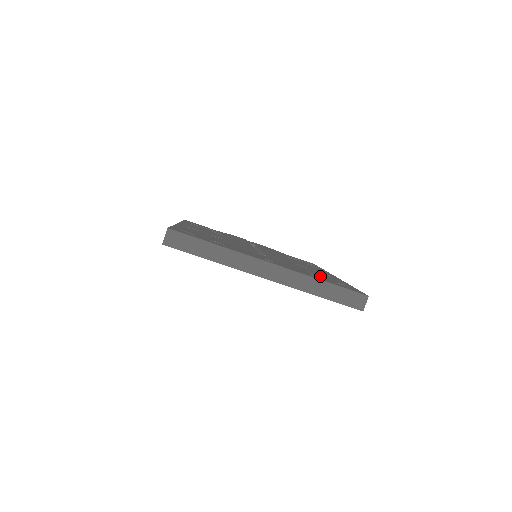
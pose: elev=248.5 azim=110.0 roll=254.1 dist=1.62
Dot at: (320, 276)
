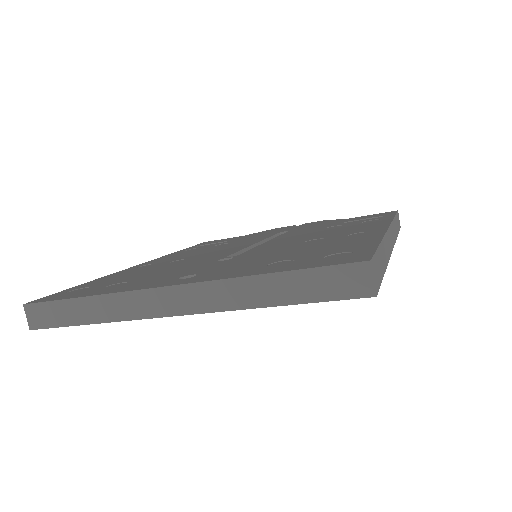
Dot at: (300, 256)
